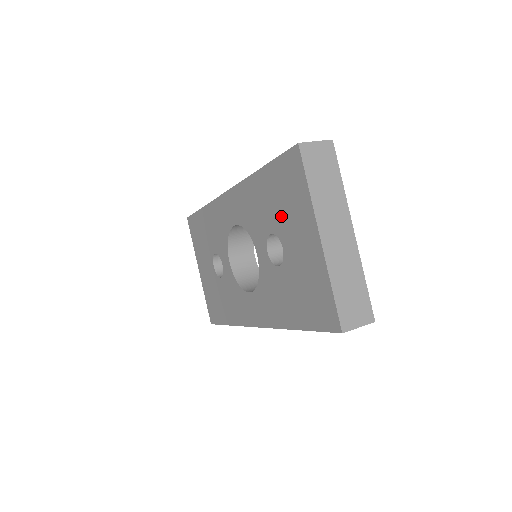
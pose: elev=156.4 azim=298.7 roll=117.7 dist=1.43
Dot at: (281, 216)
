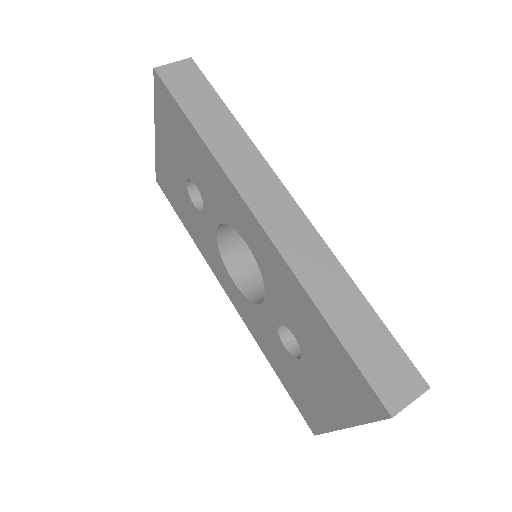
Dot at: (318, 362)
